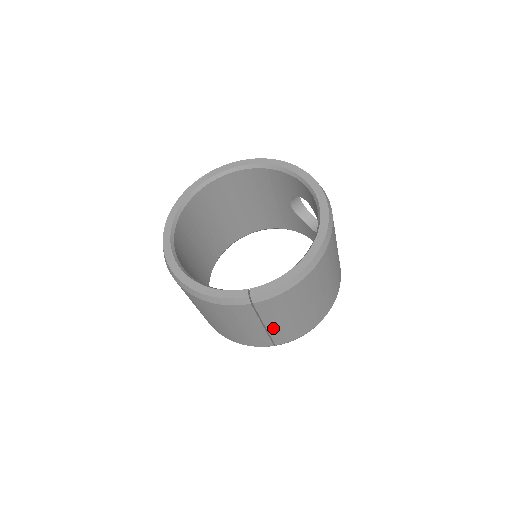
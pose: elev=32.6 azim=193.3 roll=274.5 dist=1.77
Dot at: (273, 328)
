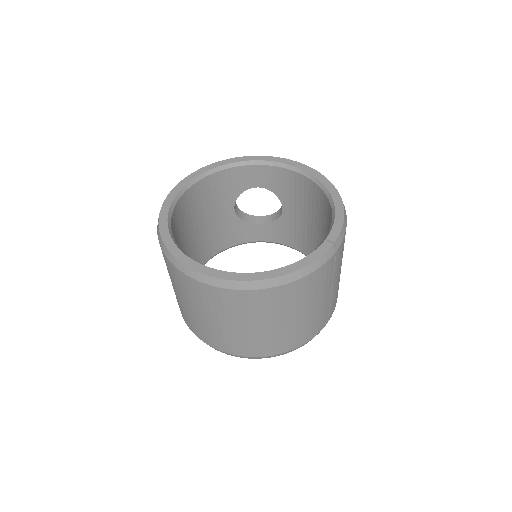
Dot at: (334, 289)
